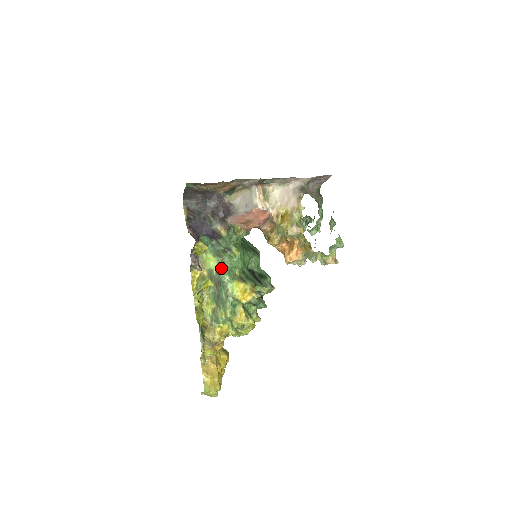
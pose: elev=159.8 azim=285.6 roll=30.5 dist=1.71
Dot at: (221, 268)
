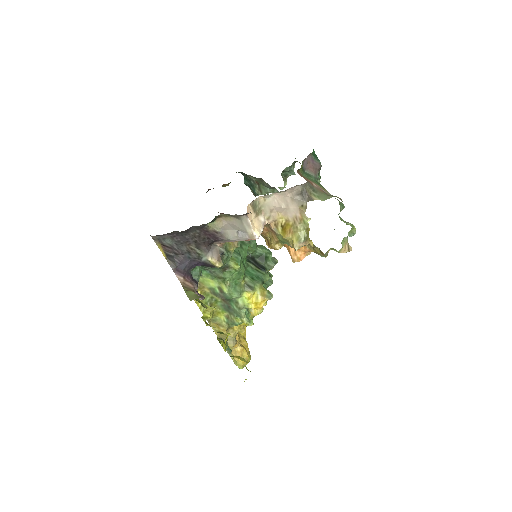
Dot at: (225, 289)
